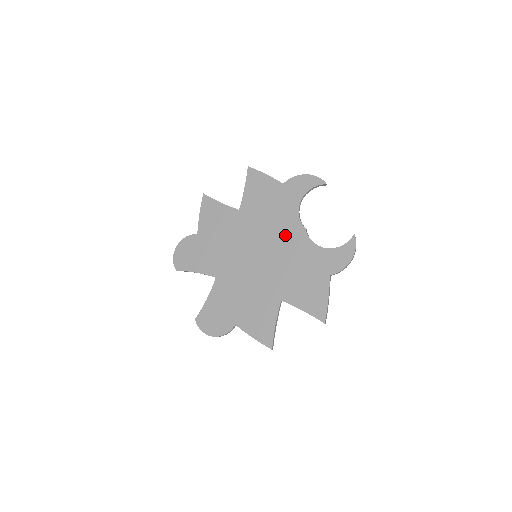
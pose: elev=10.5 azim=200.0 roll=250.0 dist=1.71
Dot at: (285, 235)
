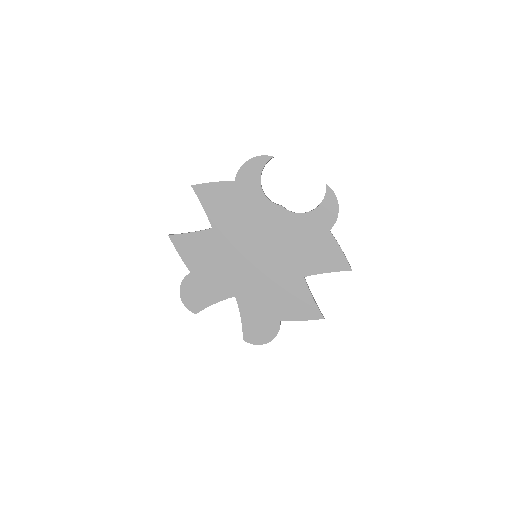
Dot at: (269, 223)
